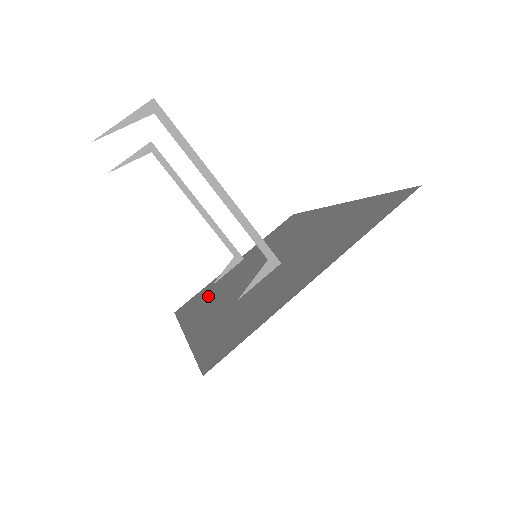
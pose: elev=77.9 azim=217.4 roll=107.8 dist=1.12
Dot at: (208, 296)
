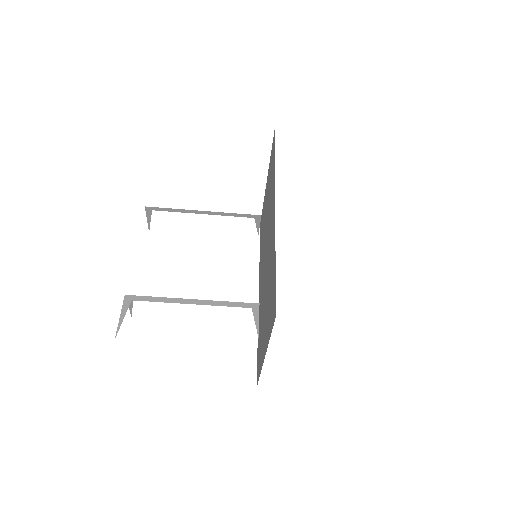
Dot at: (262, 240)
